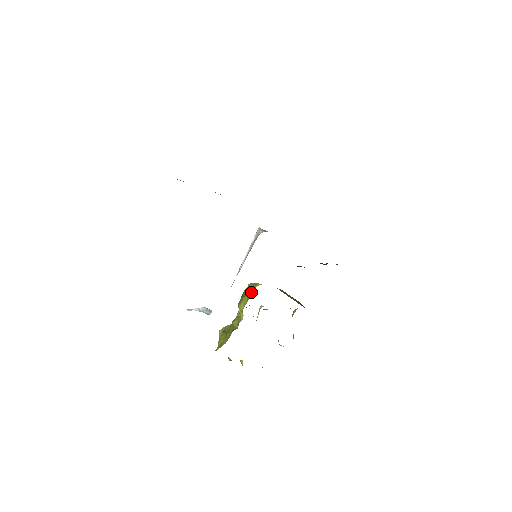
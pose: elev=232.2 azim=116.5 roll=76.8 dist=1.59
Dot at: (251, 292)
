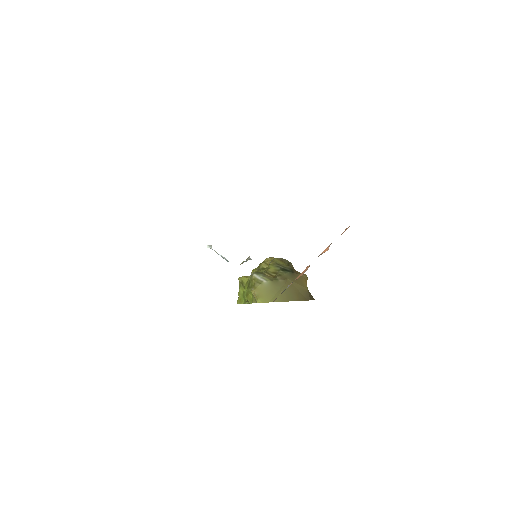
Dot at: (254, 300)
